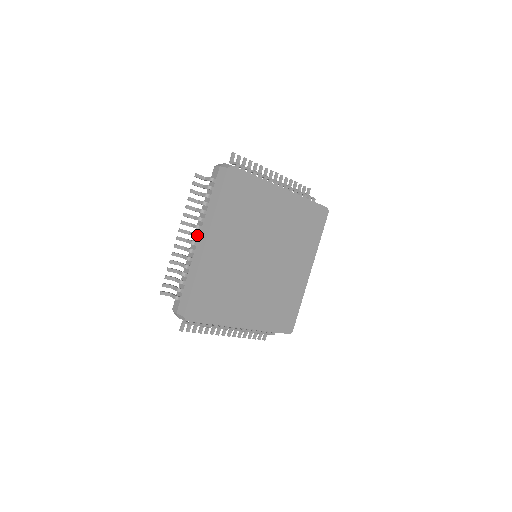
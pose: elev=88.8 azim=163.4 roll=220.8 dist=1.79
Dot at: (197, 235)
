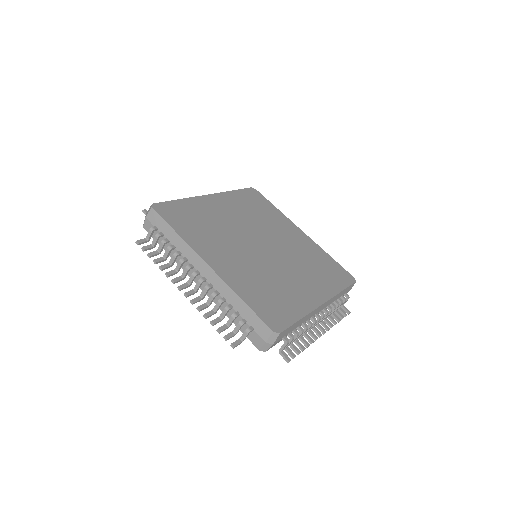
Dot at: (196, 272)
